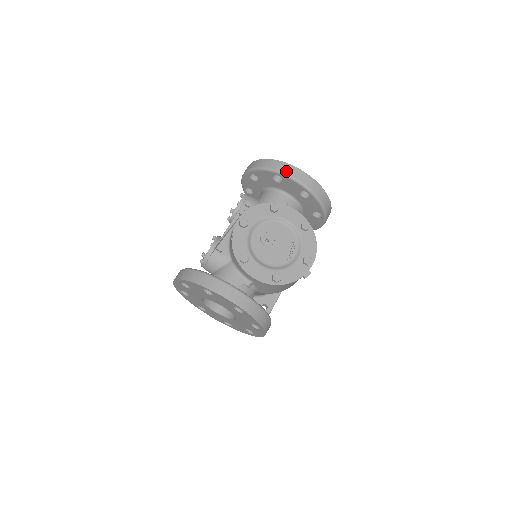
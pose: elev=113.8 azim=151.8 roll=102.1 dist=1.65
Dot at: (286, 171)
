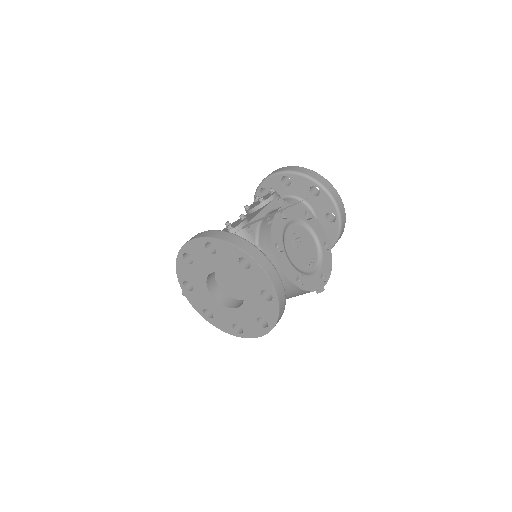
Dot at: (328, 188)
